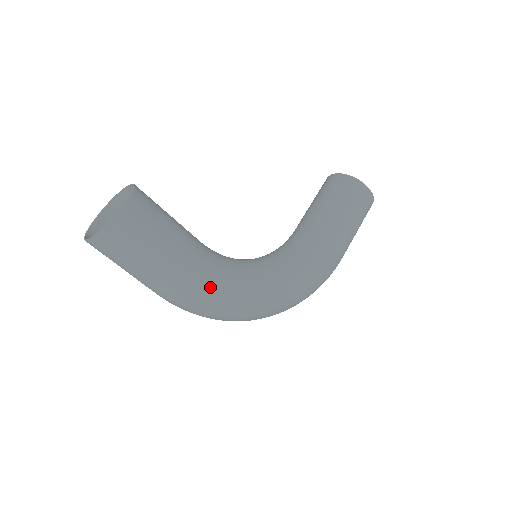
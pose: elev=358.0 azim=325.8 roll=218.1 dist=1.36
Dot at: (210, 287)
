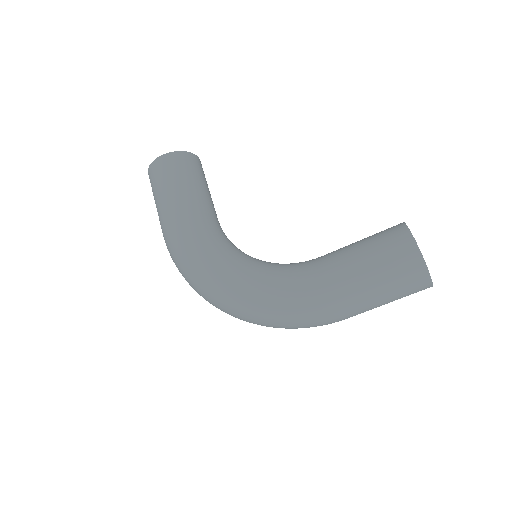
Dot at: (179, 238)
